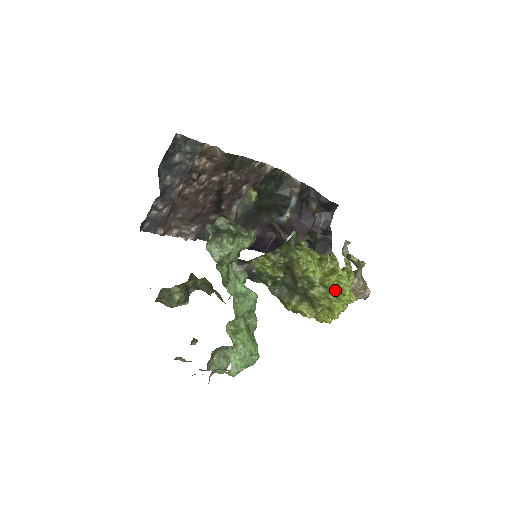
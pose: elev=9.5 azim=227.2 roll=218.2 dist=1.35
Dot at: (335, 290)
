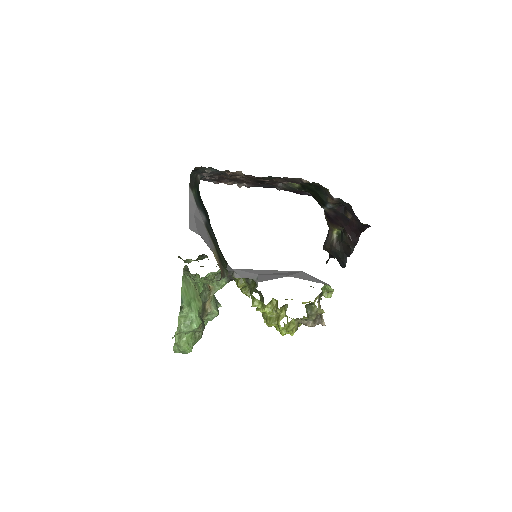
Dot at: occluded
